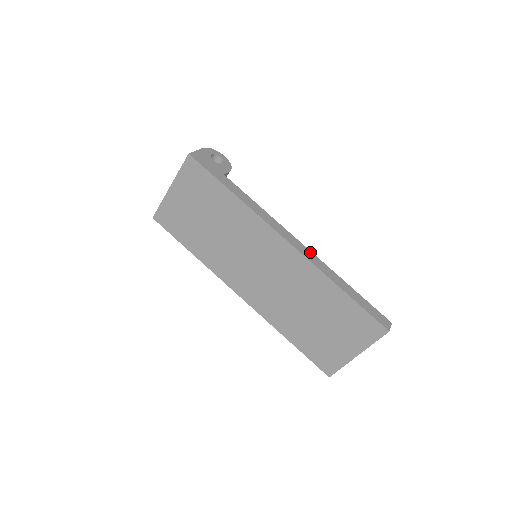
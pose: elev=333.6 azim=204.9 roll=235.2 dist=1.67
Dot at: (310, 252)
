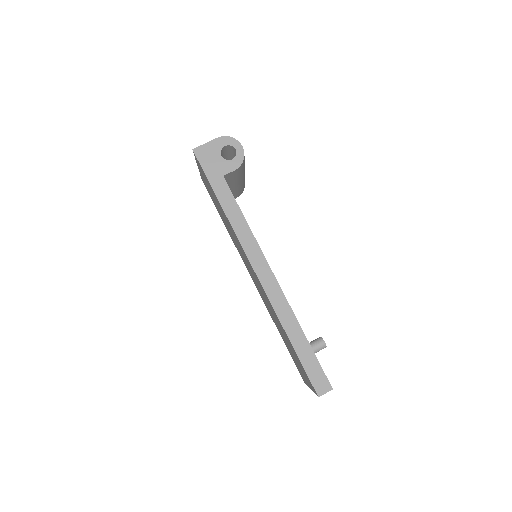
Dot at: (277, 285)
